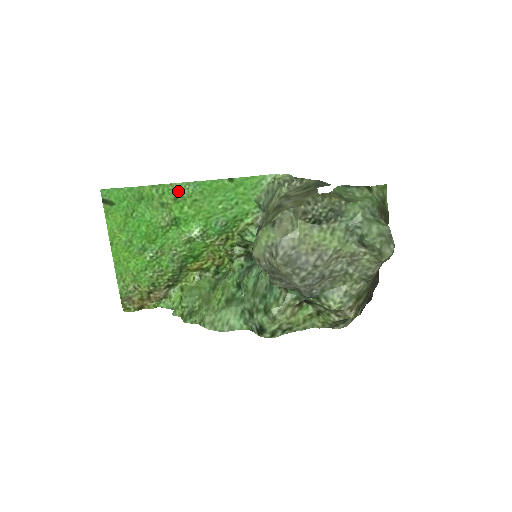
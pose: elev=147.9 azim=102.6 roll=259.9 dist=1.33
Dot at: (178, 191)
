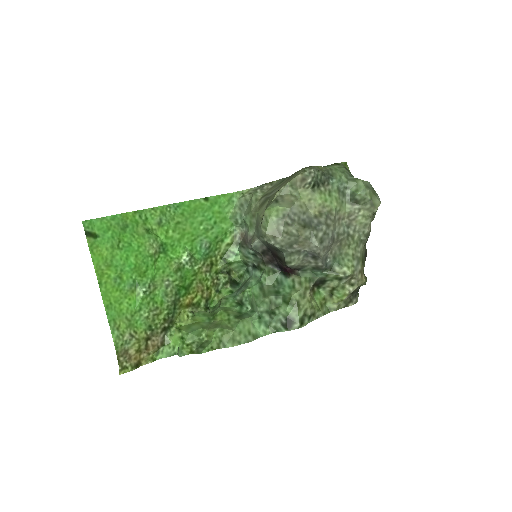
Dot at: (161, 214)
